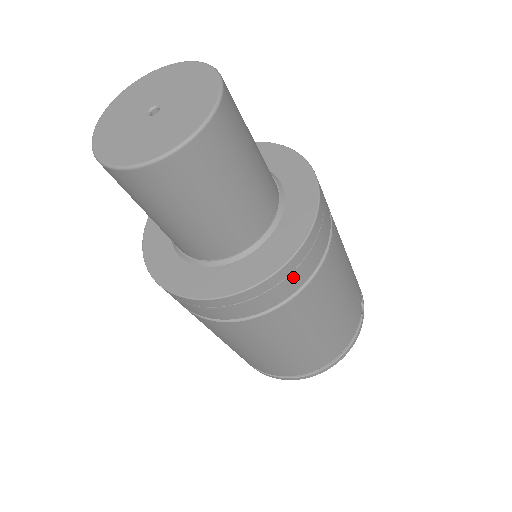
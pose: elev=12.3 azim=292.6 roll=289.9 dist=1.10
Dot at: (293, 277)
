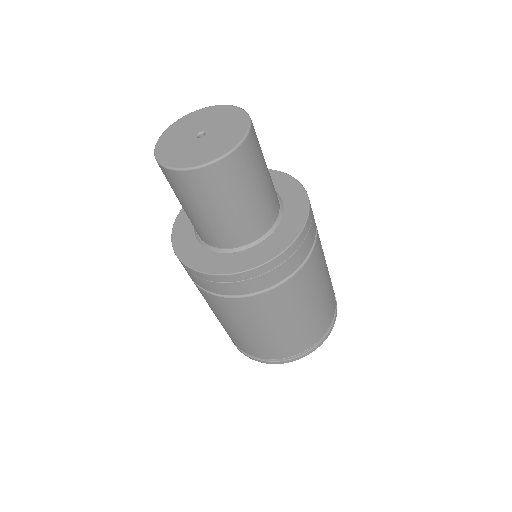
Dot at: (296, 255)
